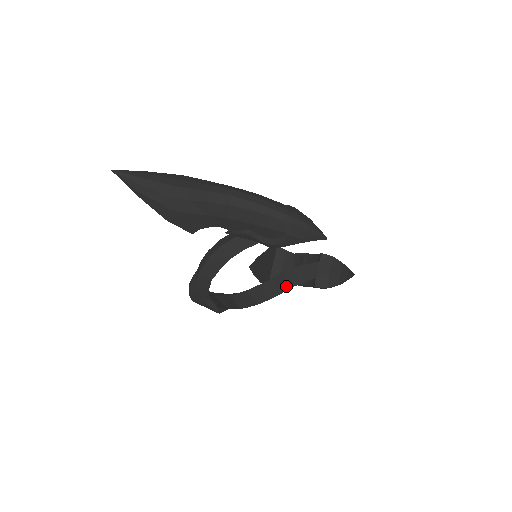
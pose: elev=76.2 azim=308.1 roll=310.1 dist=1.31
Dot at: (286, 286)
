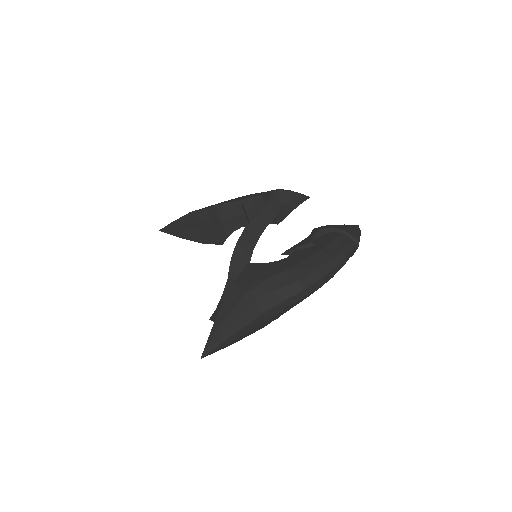
Dot at: (254, 240)
